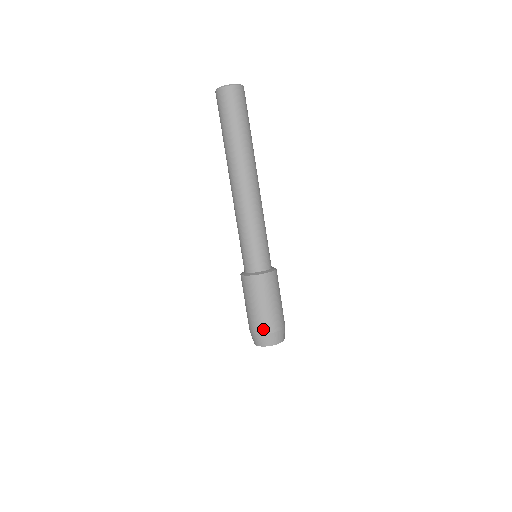
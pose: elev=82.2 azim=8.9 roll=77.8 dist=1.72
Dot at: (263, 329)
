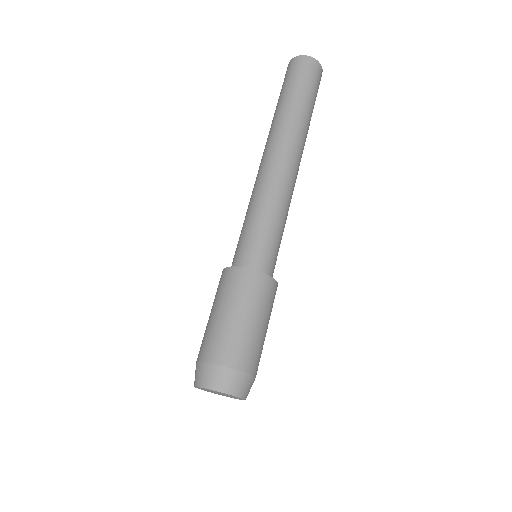
Dot at: (219, 355)
